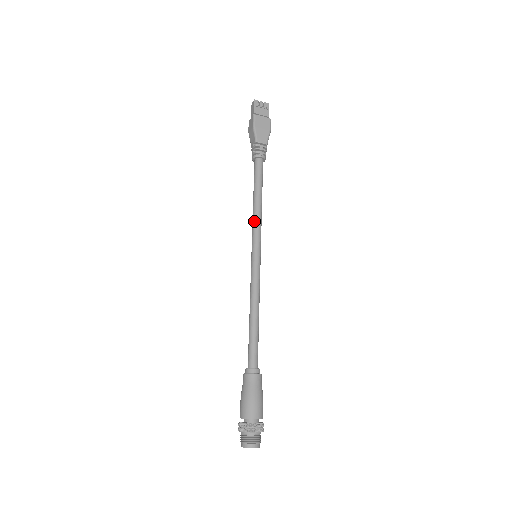
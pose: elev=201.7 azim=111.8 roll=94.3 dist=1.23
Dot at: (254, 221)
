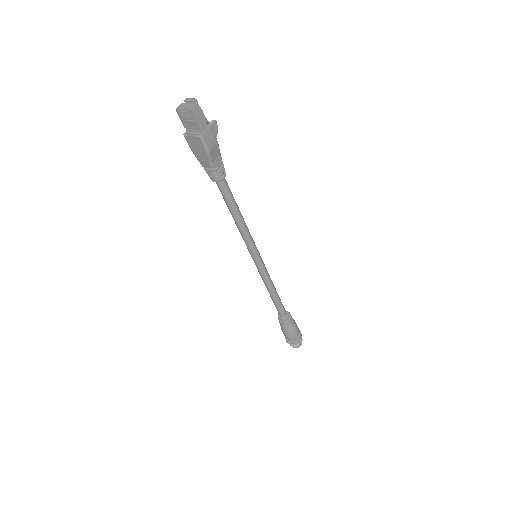
Dot at: occluded
